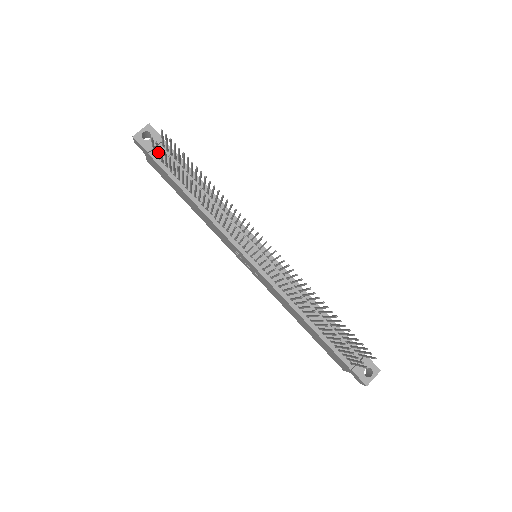
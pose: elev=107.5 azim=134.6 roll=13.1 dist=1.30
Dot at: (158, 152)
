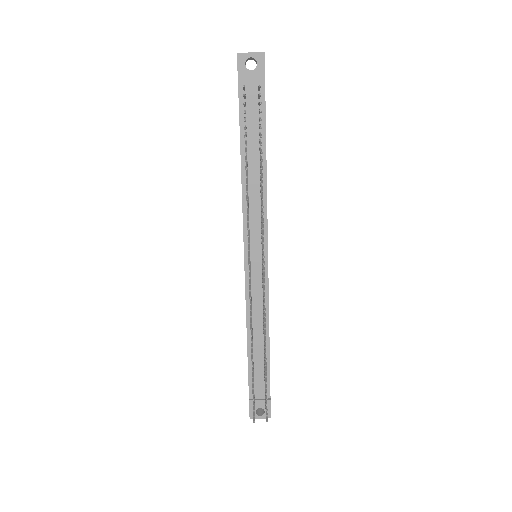
Dot at: occluded
